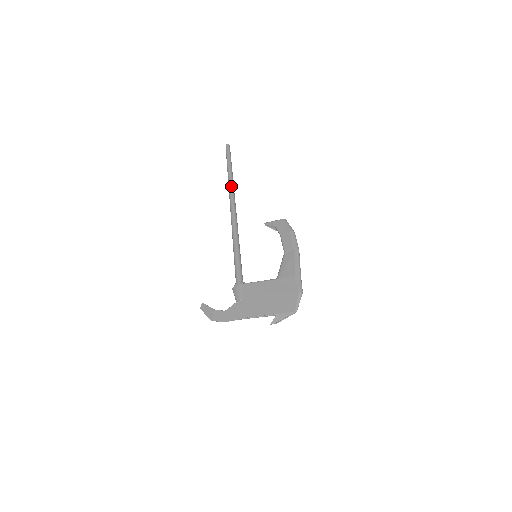
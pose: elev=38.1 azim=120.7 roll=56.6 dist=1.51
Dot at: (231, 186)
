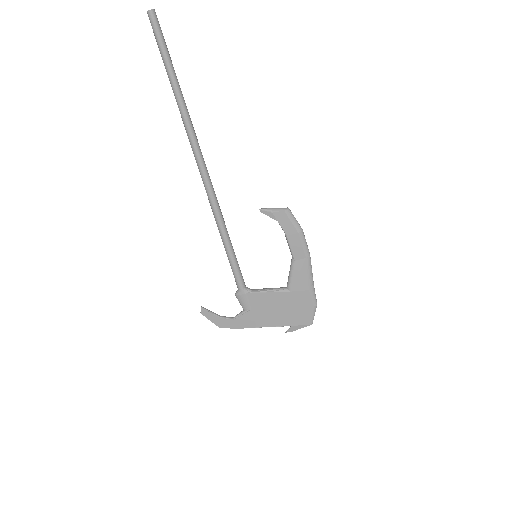
Dot at: (191, 131)
